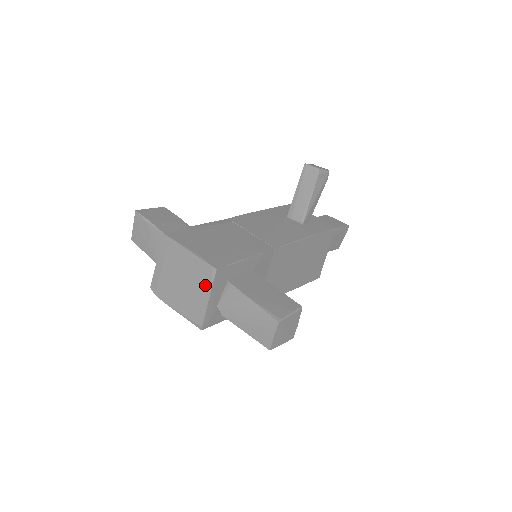
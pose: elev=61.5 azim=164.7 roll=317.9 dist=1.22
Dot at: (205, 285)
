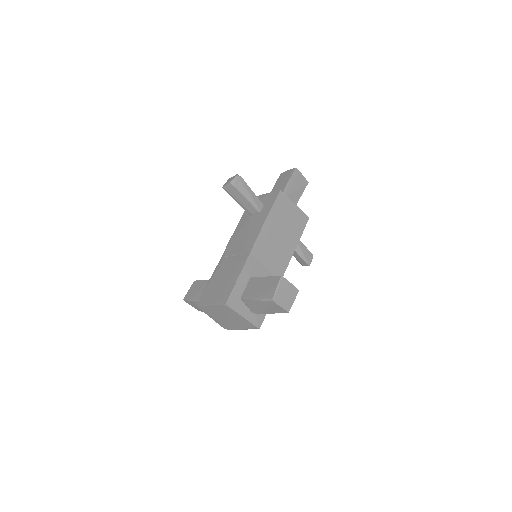
Dot at: (233, 313)
